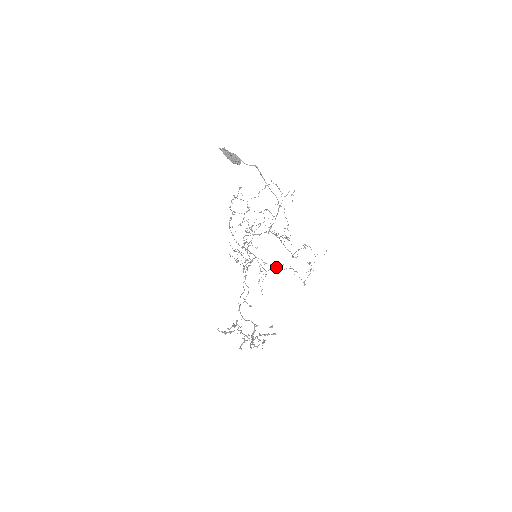
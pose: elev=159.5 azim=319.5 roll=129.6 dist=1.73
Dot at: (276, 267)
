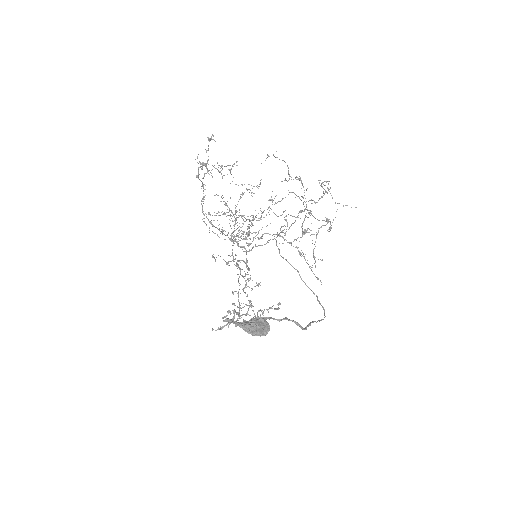
Dot at: occluded
